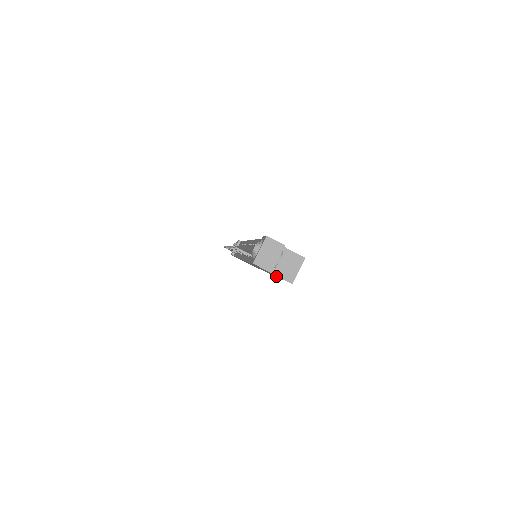
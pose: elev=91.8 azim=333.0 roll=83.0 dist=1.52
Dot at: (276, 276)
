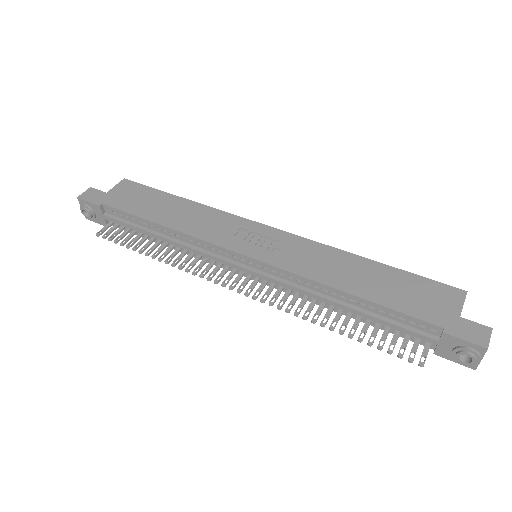
Dot at: occluded
